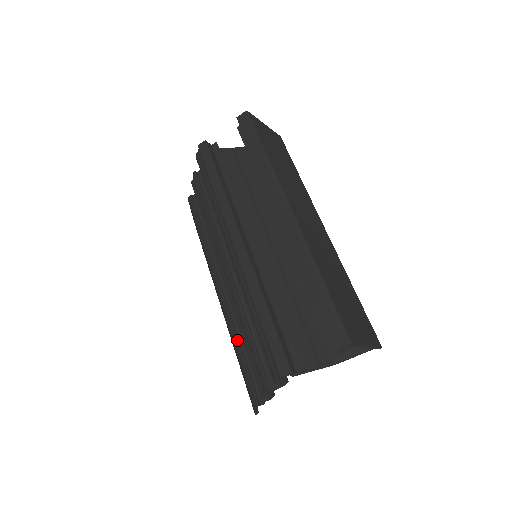
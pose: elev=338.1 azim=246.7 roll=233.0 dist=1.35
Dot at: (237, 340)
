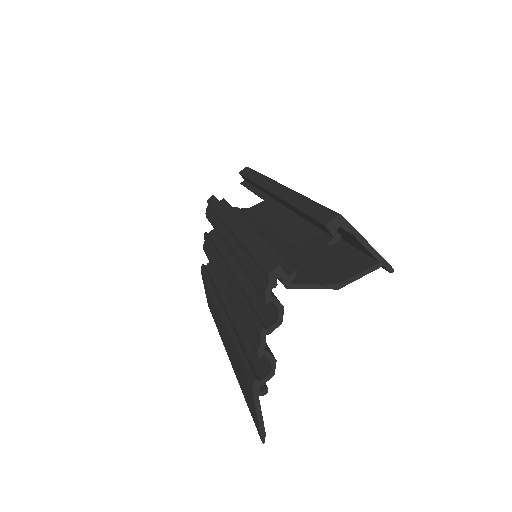
Dot at: (236, 336)
